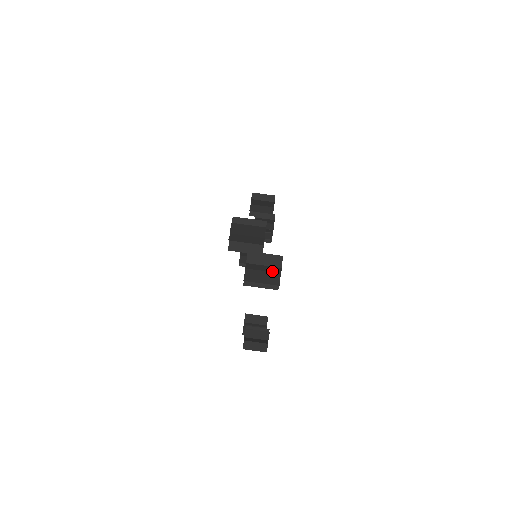
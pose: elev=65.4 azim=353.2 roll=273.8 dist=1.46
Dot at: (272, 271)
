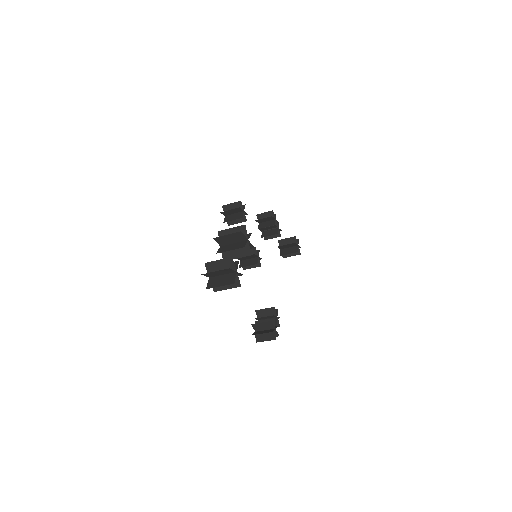
Dot at: (229, 273)
